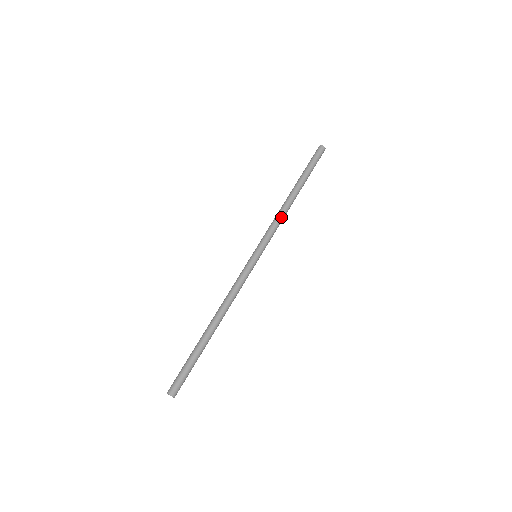
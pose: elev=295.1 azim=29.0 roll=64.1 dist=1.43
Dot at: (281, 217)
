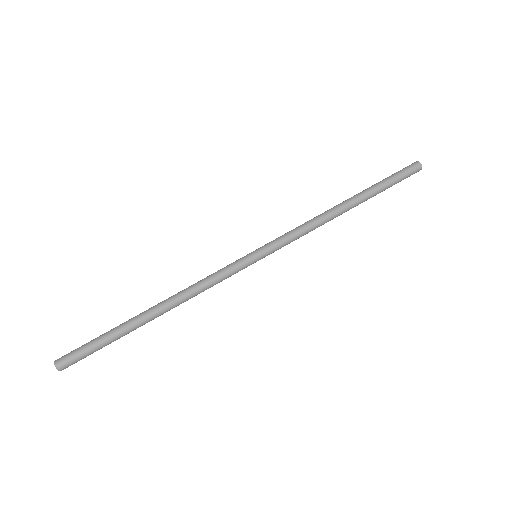
Dot at: (315, 227)
